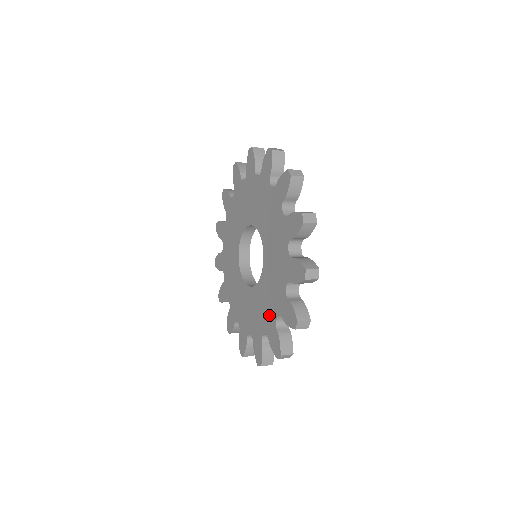
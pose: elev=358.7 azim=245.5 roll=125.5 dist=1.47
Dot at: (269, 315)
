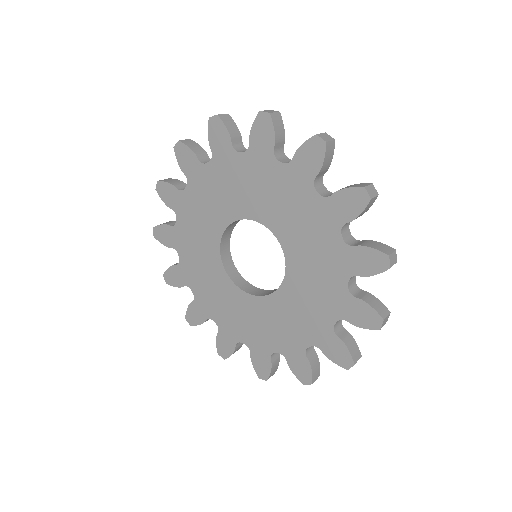
Dot at: (331, 293)
